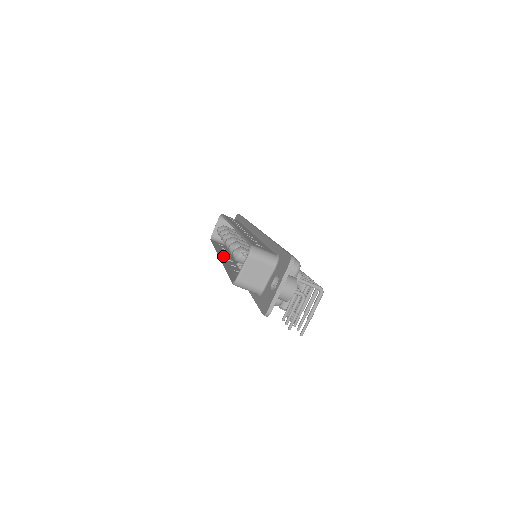
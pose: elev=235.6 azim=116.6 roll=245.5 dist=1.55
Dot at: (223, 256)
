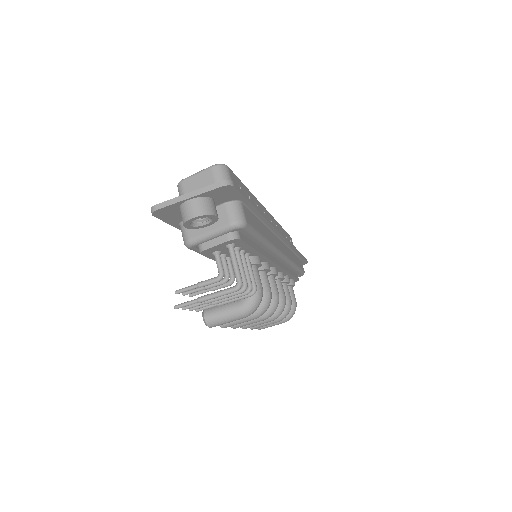
Dot at: occluded
